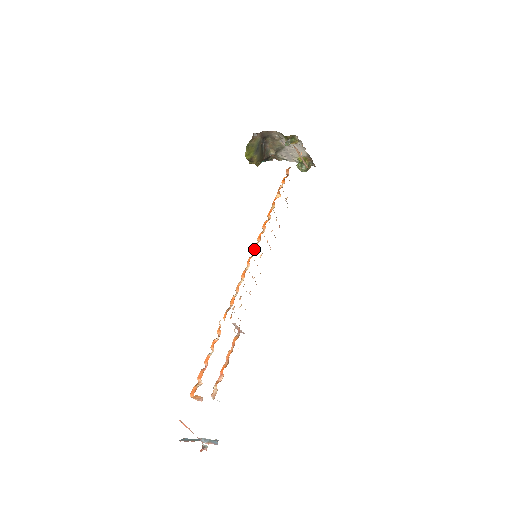
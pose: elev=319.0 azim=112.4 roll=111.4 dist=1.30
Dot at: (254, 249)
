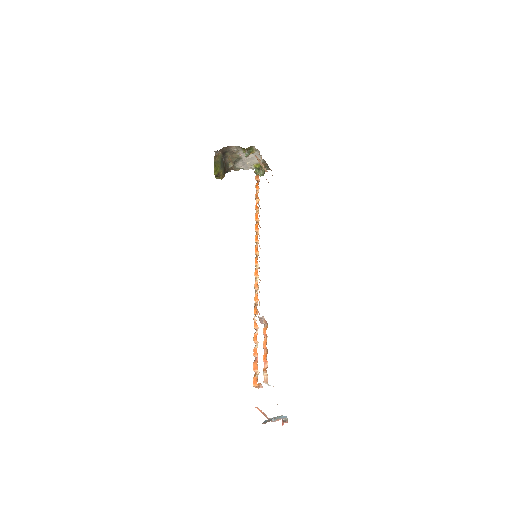
Dot at: (257, 250)
